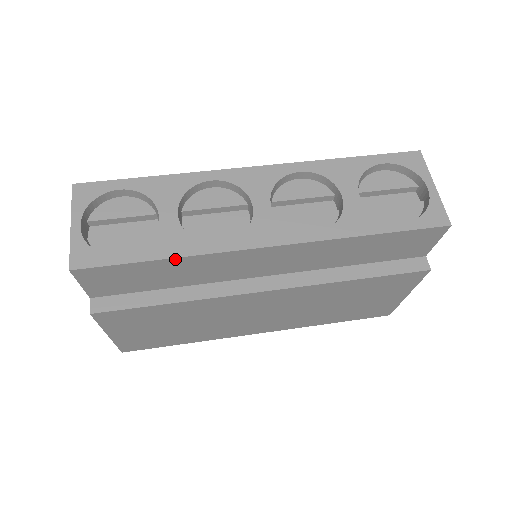
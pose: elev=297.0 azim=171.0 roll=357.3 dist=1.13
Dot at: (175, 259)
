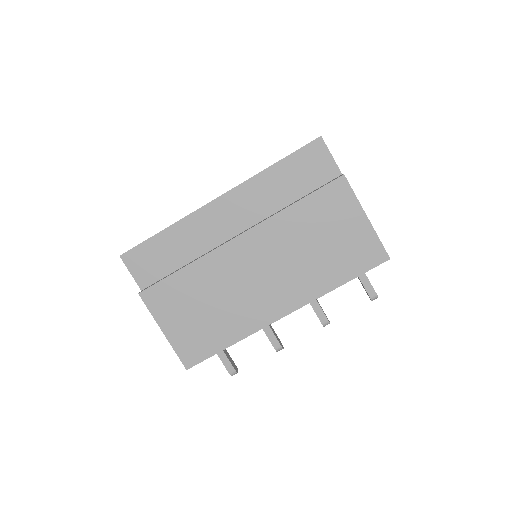
Dot at: (170, 228)
